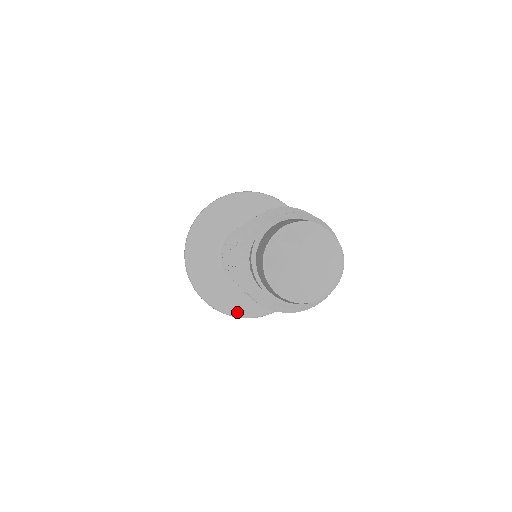
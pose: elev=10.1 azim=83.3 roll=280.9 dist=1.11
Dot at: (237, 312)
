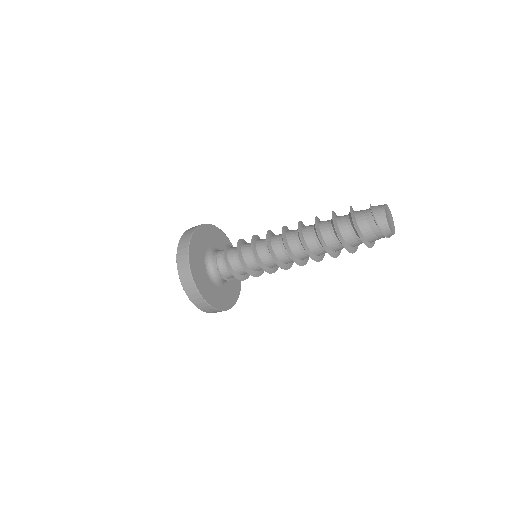
Dot at: (227, 306)
